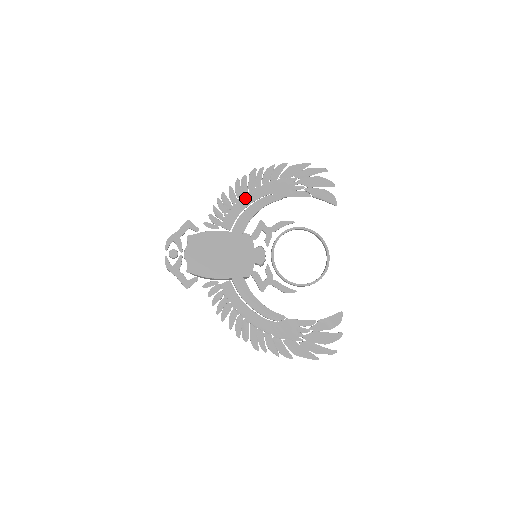
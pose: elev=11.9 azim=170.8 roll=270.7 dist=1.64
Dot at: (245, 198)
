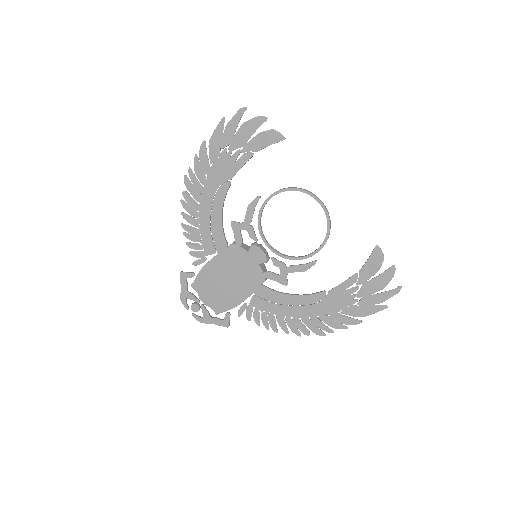
Dot at: (202, 212)
